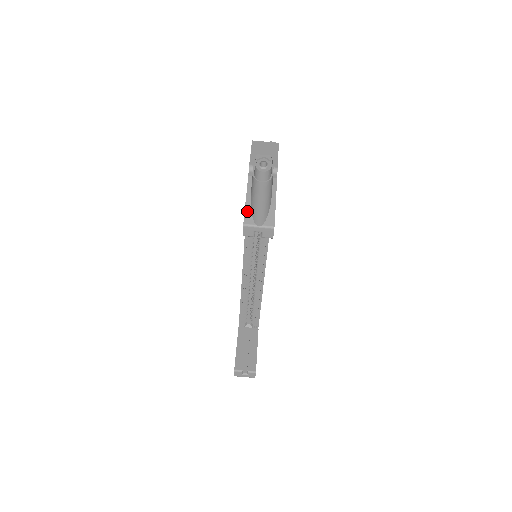
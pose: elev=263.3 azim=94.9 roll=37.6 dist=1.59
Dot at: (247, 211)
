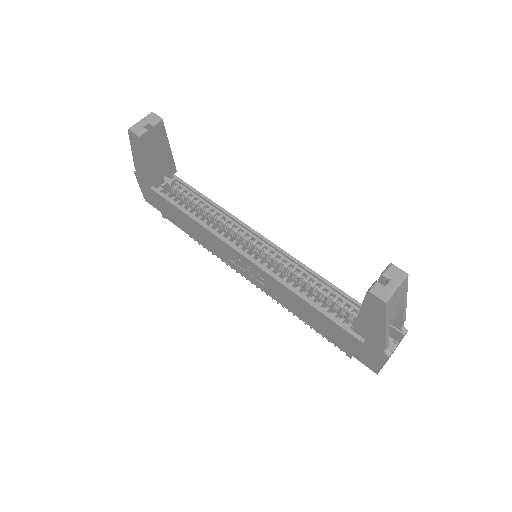
Dot at: (131, 139)
